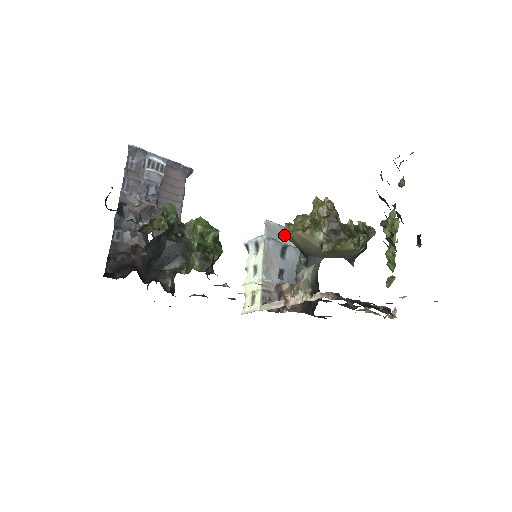
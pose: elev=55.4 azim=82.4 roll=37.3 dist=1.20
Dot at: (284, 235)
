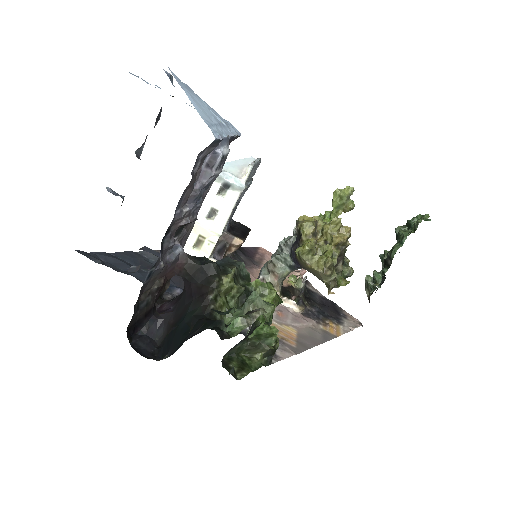
Dot at: occluded
